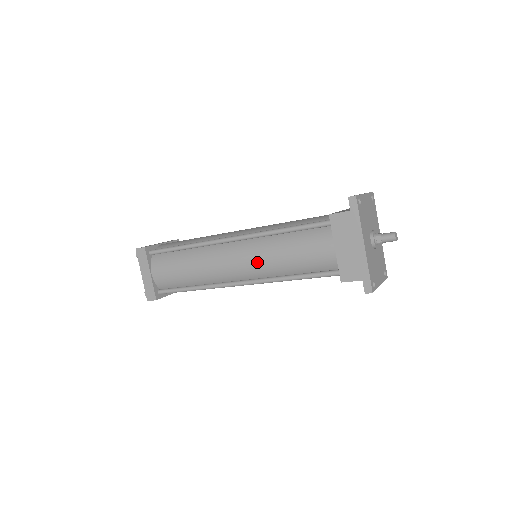
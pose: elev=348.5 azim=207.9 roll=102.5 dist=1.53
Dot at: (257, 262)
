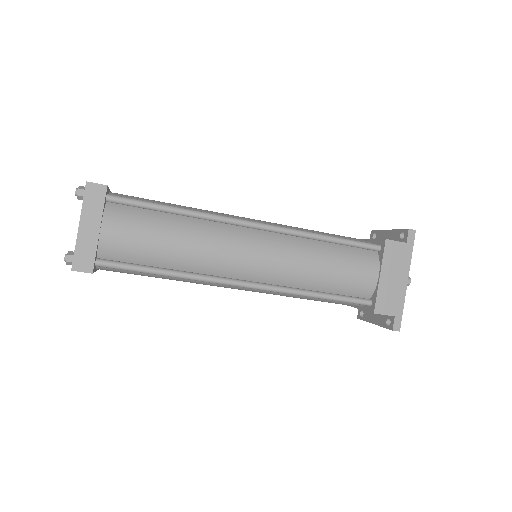
Dot at: (286, 264)
